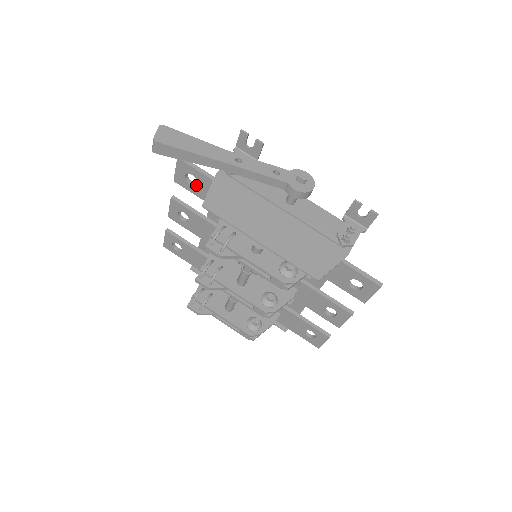
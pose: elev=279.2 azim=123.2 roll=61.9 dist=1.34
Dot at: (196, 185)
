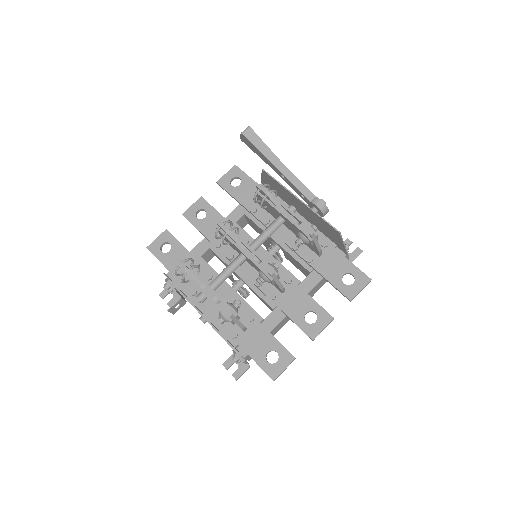
Dot at: (237, 186)
